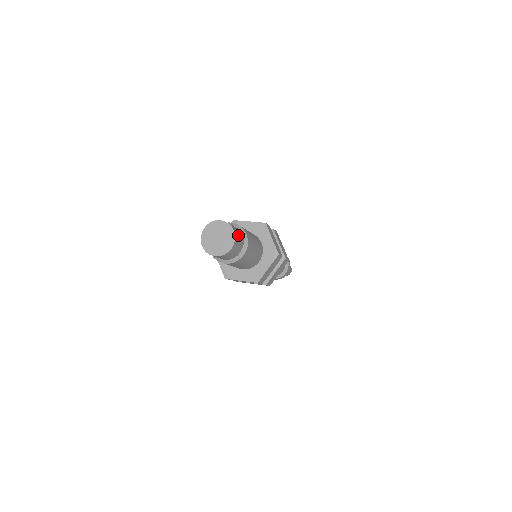
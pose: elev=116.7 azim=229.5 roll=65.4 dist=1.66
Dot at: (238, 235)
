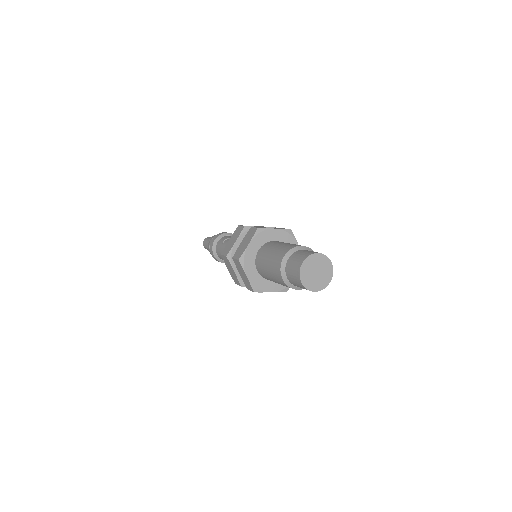
Dot at: occluded
